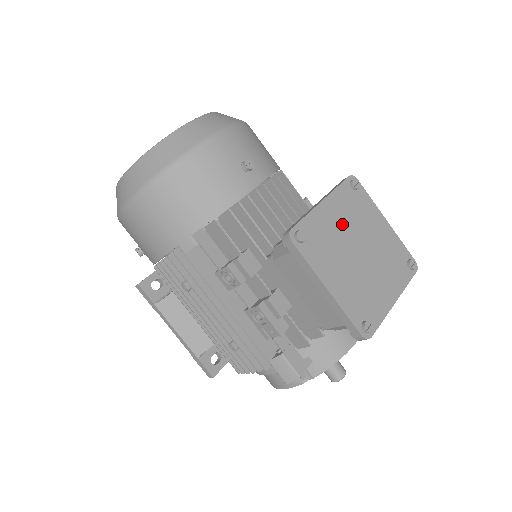
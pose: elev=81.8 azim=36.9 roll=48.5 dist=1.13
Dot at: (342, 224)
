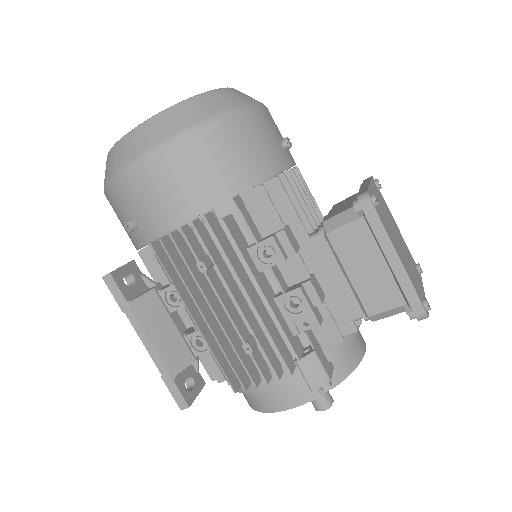
Dot at: (384, 210)
